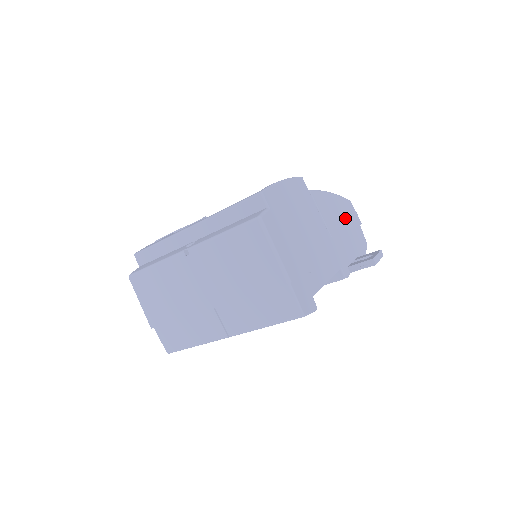
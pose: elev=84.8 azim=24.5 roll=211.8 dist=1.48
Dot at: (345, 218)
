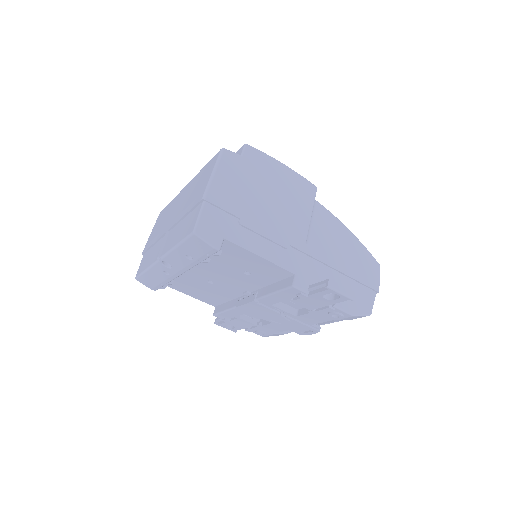
Dot at: (351, 261)
